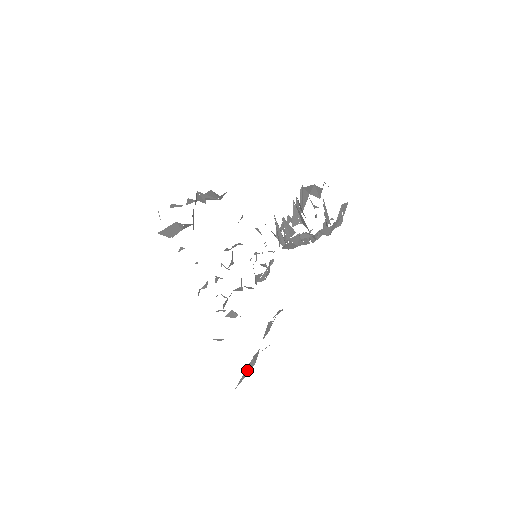
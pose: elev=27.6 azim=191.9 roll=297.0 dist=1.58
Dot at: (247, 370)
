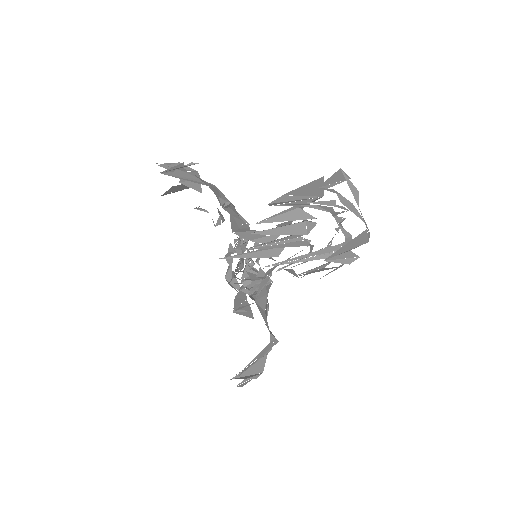
Dot at: (246, 382)
